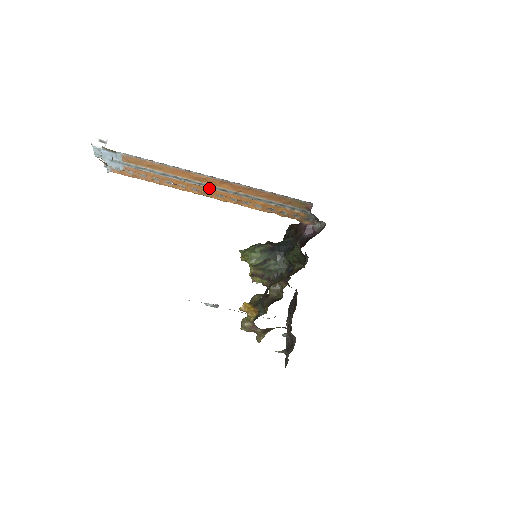
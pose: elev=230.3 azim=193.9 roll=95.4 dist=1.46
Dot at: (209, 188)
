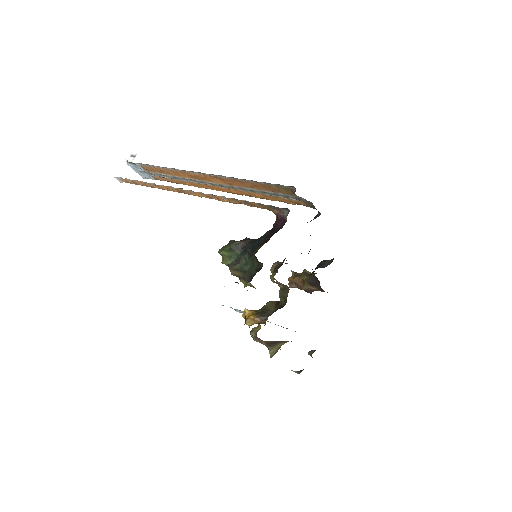
Dot at: (212, 185)
